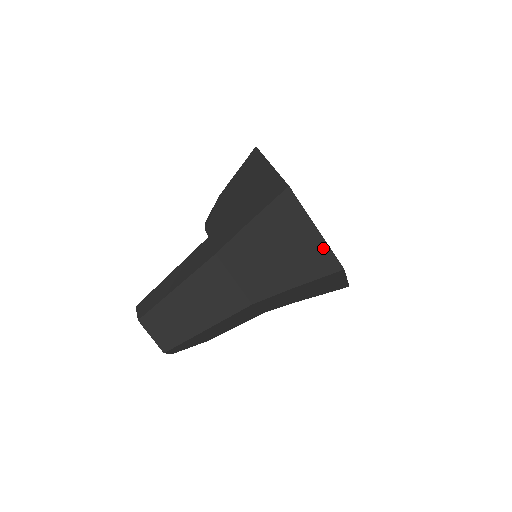
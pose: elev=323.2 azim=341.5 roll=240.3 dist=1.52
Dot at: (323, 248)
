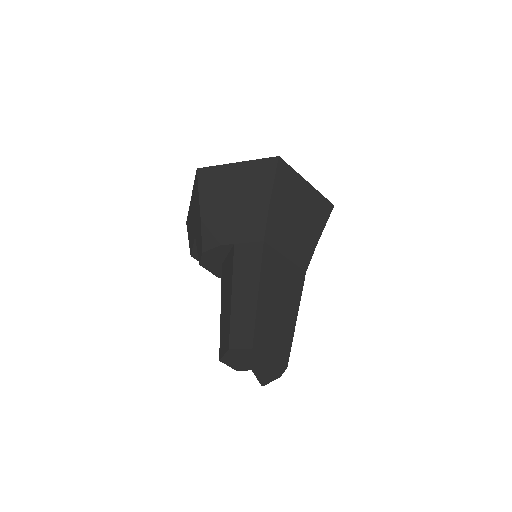
Dot at: (318, 196)
